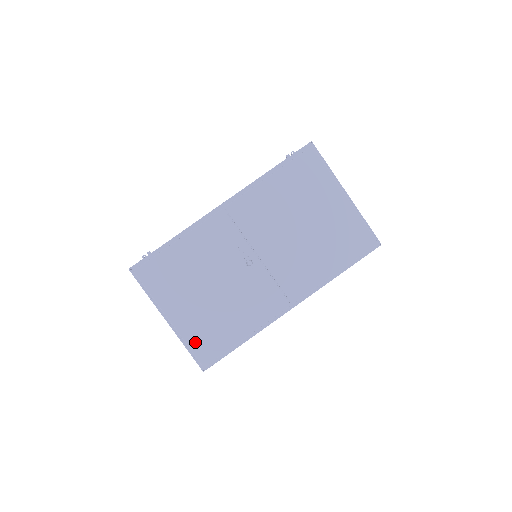
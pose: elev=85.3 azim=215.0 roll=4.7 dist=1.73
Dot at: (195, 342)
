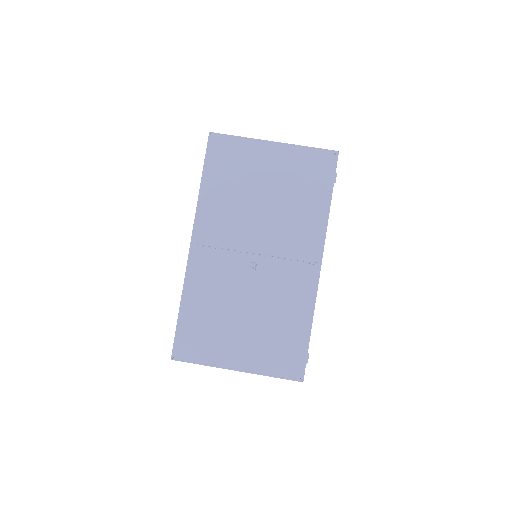
Dot at: (273, 365)
